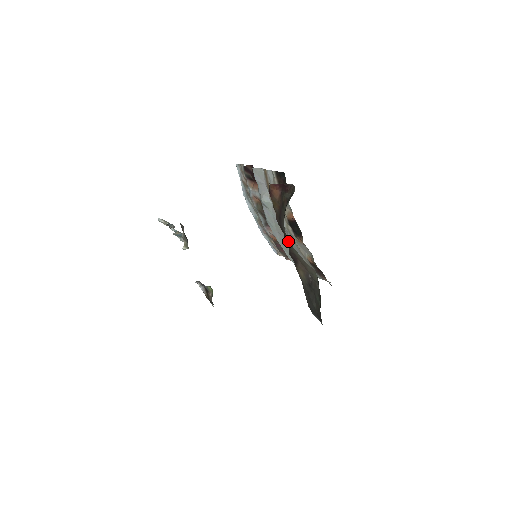
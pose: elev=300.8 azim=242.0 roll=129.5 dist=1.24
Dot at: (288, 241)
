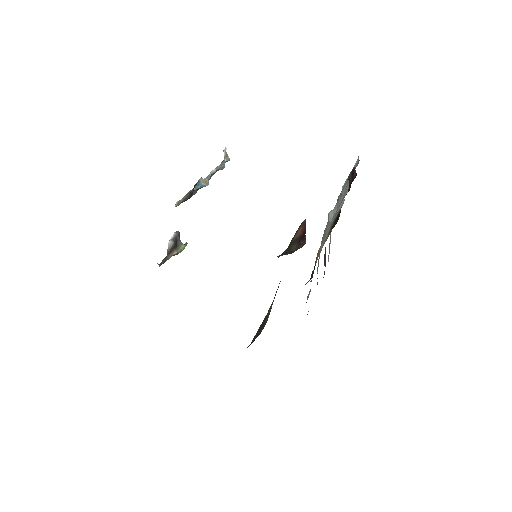
Dot at: occluded
